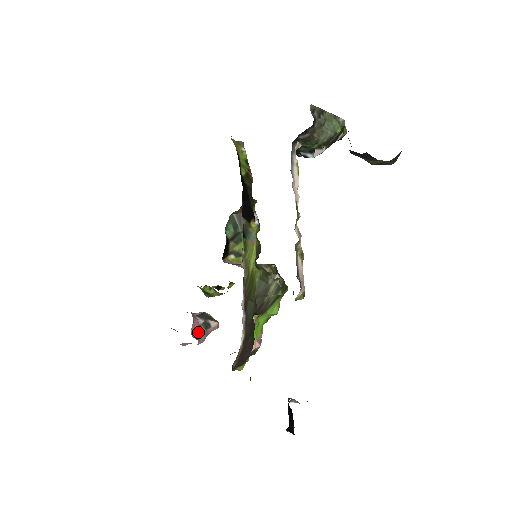
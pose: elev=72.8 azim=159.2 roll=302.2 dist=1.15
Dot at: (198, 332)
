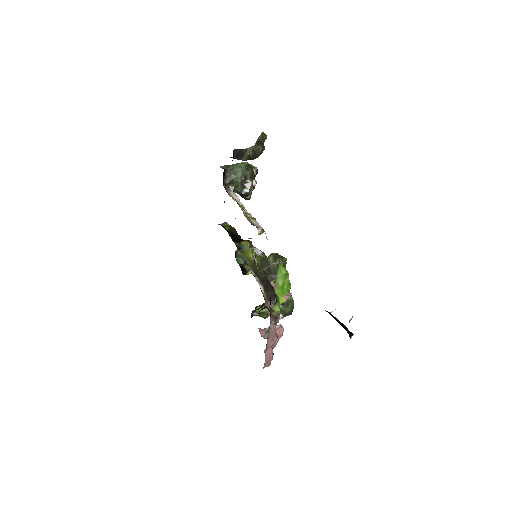
Dot at: occluded
